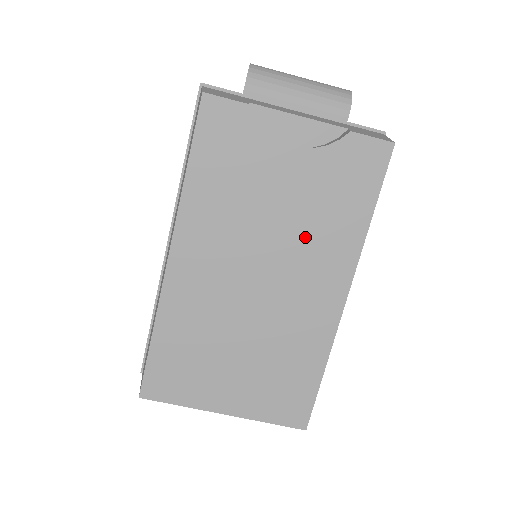
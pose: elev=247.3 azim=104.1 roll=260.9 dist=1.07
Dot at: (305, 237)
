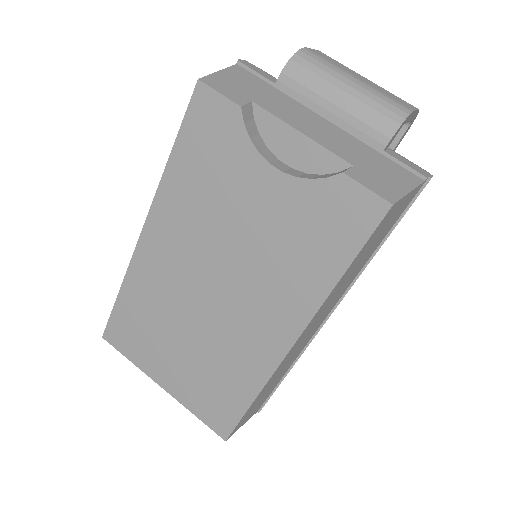
Dot at: (265, 267)
